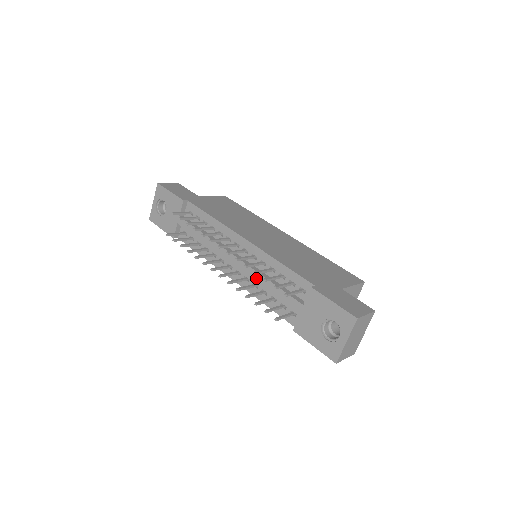
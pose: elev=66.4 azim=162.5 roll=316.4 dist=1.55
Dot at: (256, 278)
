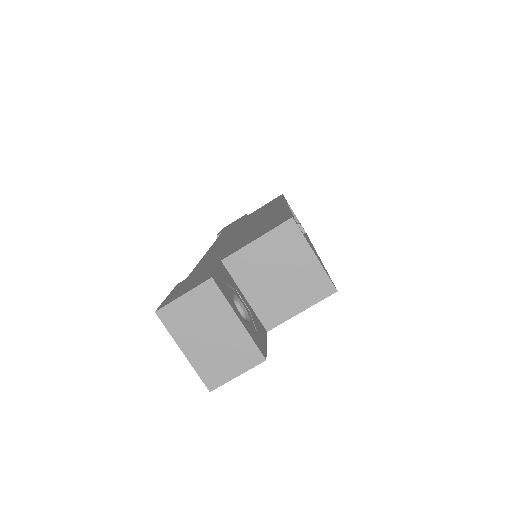
Dot at: occluded
